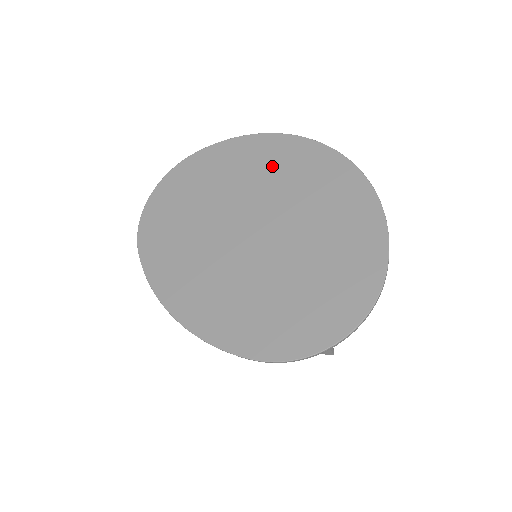
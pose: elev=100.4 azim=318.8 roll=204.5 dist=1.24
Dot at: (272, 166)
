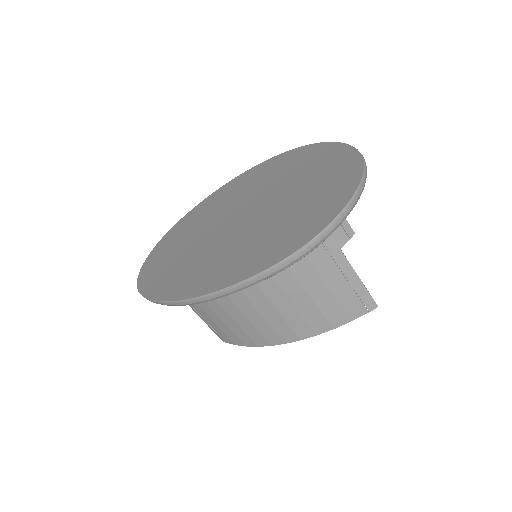
Dot at: (240, 187)
